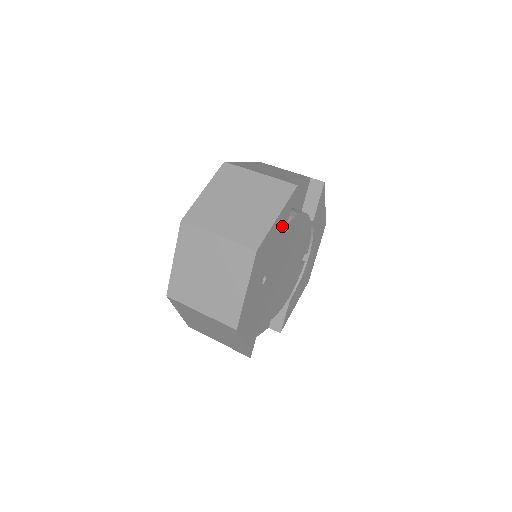
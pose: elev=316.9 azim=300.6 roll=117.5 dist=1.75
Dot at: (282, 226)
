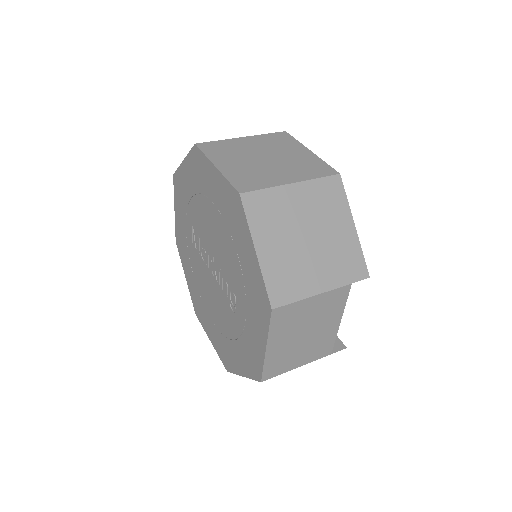
Dot at: occluded
